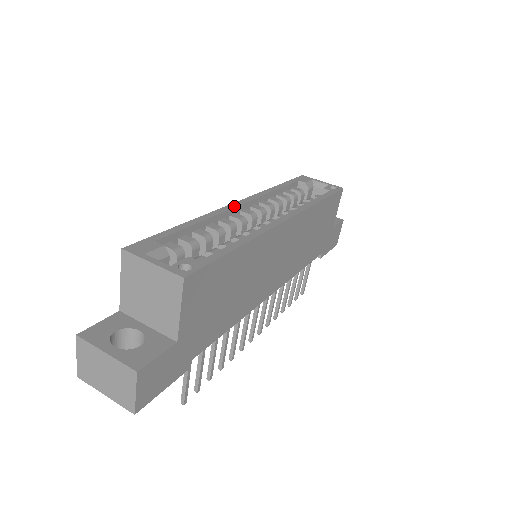
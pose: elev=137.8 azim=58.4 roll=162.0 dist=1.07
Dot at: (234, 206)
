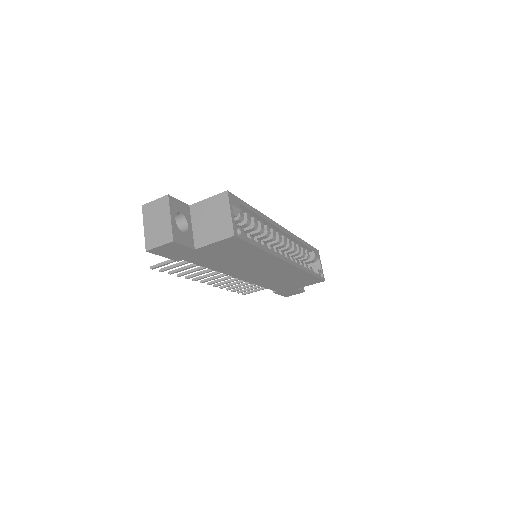
Dot at: (279, 227)
